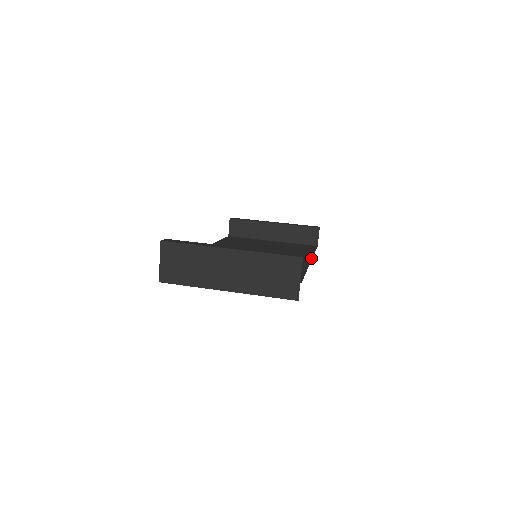
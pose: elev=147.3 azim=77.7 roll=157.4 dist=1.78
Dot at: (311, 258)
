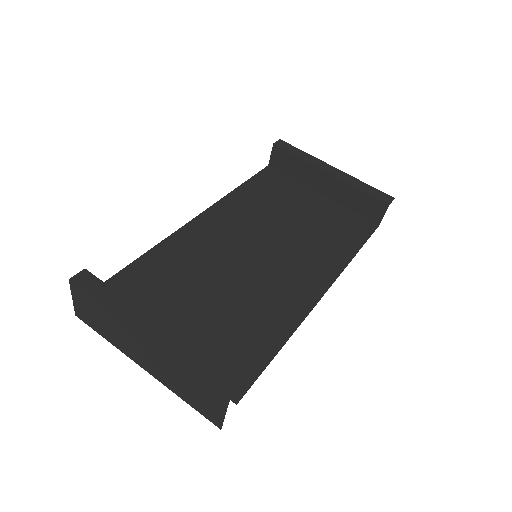
Dot at: (330, 285)
